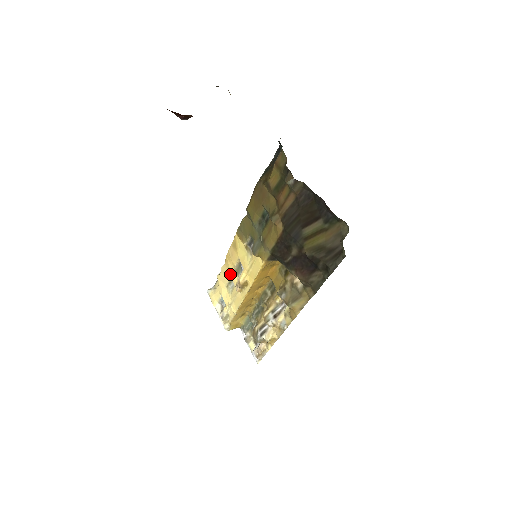
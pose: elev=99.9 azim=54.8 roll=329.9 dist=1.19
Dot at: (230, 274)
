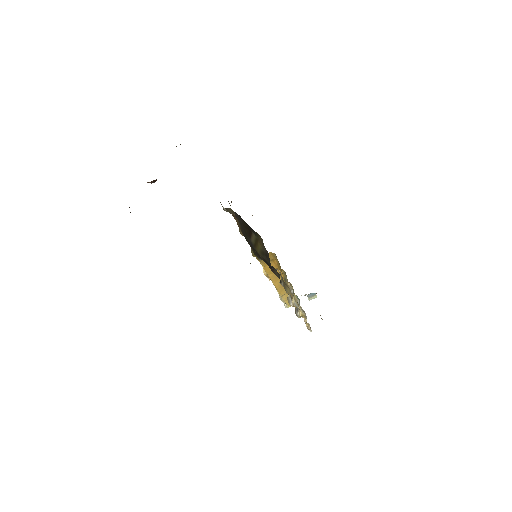
Dot at: occluded
